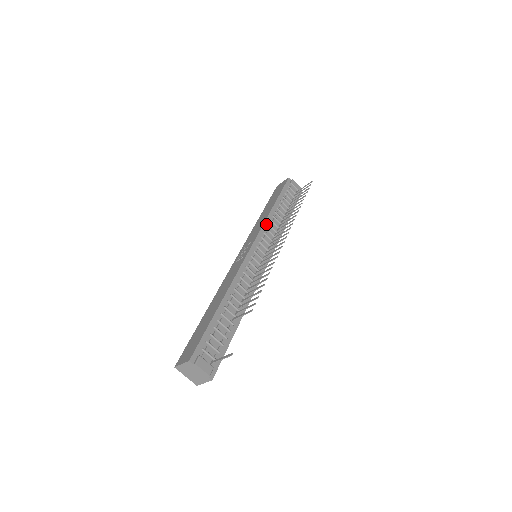
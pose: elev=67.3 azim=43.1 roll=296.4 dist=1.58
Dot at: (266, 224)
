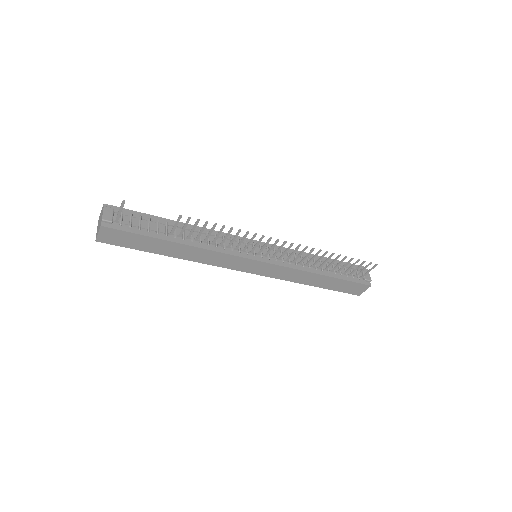
Dot at: (292, 251)
